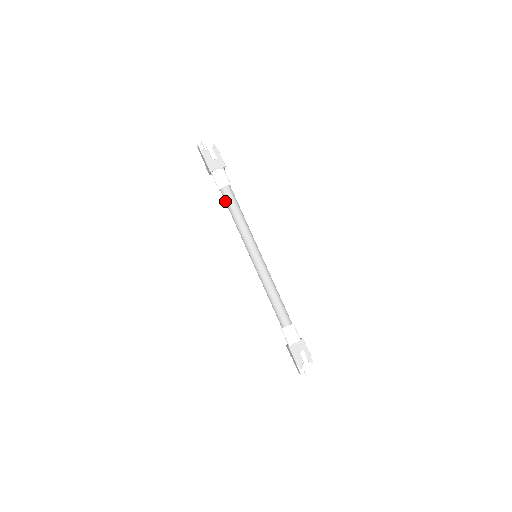
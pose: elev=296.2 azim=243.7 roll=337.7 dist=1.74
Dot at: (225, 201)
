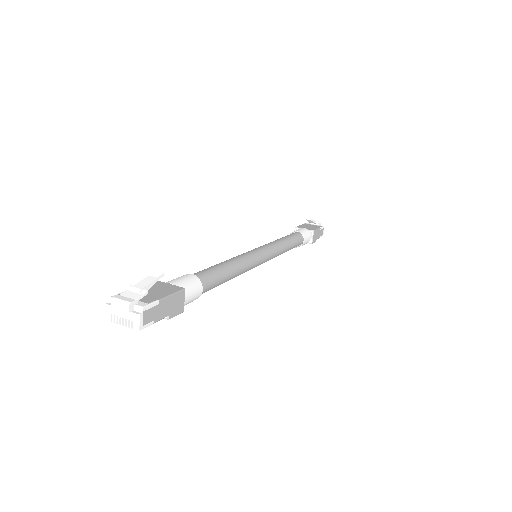
Dot at: occluded
